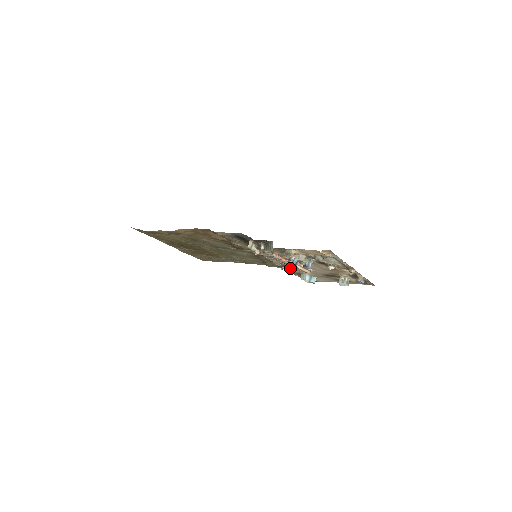
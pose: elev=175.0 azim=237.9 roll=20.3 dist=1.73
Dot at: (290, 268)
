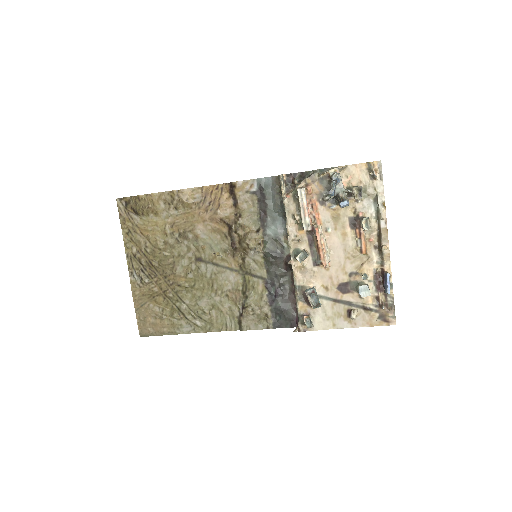
Dot at: (305, 250)
